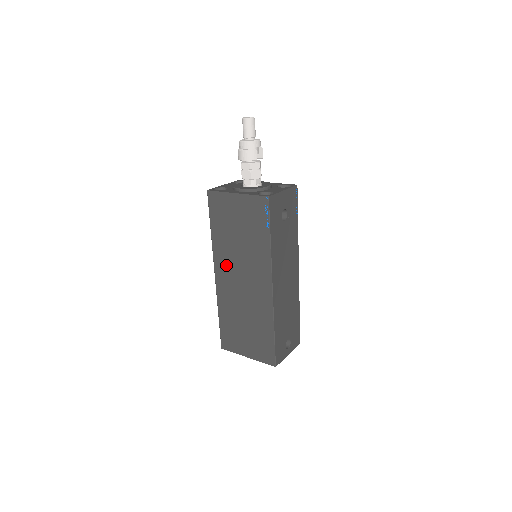
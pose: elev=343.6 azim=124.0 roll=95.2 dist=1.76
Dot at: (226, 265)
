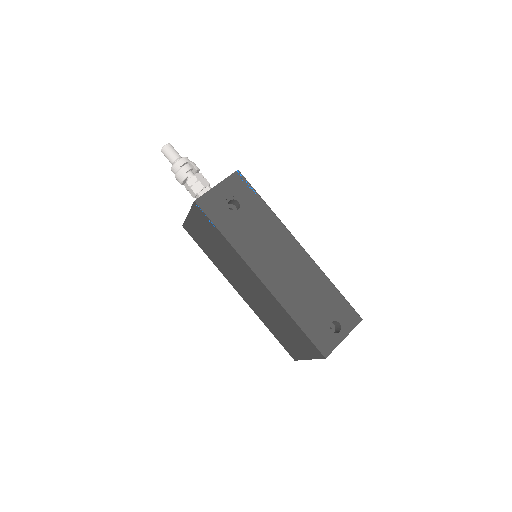
Dot at: (234, 280)
